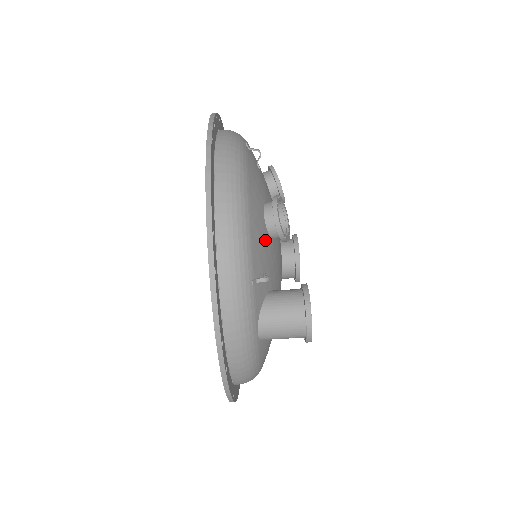
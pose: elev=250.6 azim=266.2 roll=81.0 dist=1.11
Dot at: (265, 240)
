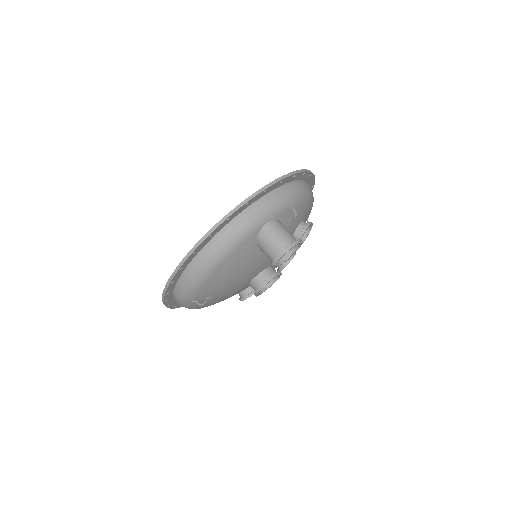
Dot at: (298, 221)
